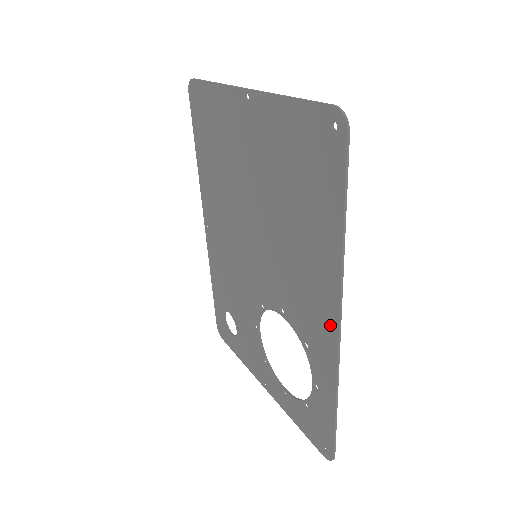
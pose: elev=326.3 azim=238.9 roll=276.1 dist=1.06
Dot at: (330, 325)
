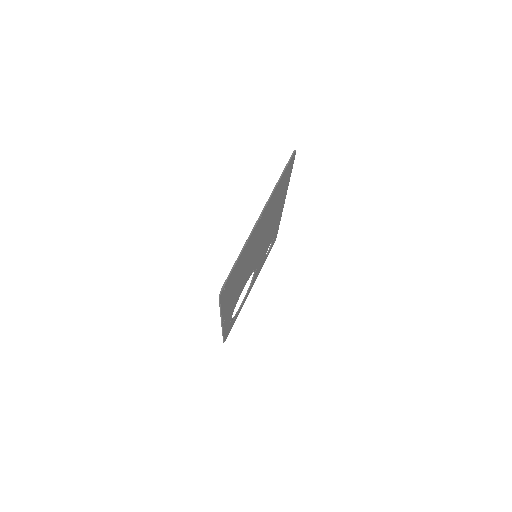
Dot at: occluded
